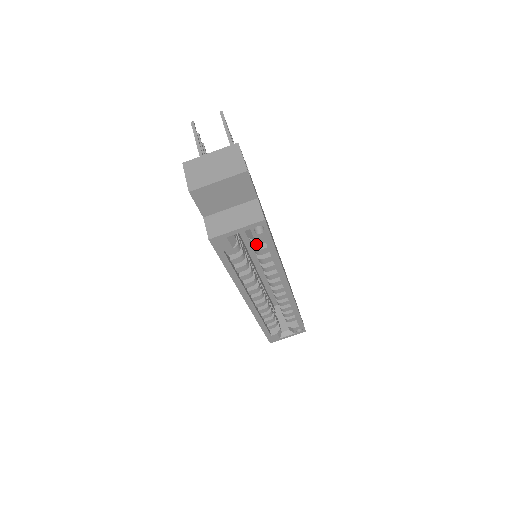
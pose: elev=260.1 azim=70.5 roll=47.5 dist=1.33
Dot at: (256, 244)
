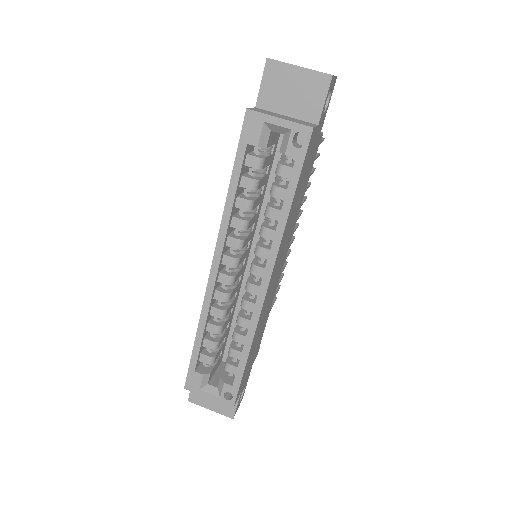
Dot at: (280, 173)
